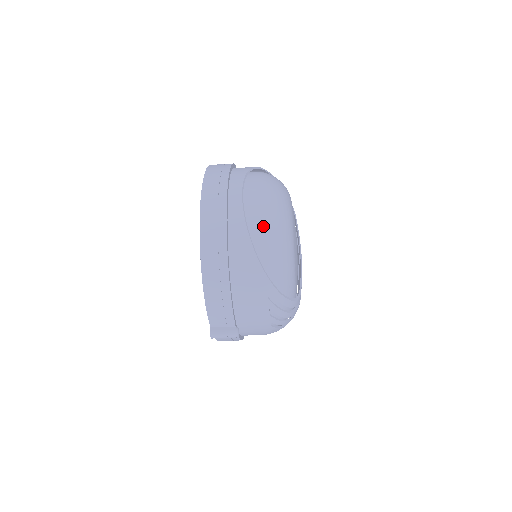
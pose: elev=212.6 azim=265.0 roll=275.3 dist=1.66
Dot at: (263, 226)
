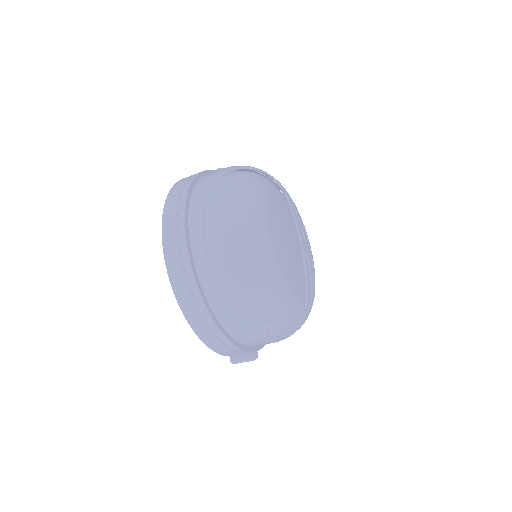
Dot at: (236, 274)
